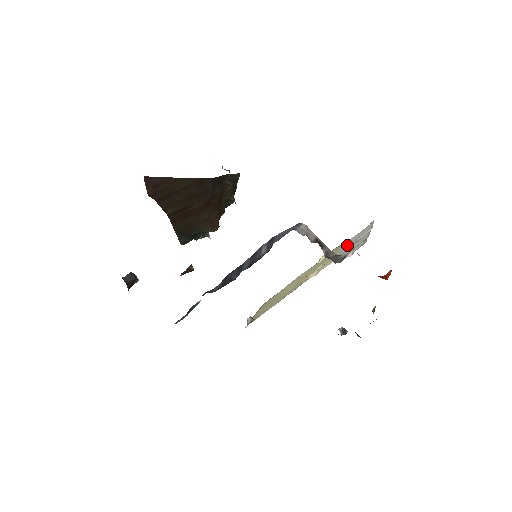
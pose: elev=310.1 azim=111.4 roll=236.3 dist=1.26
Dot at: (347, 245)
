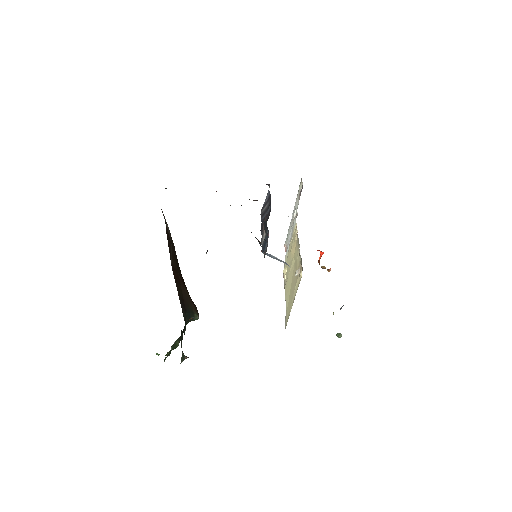
Dot at: (290, 239)
